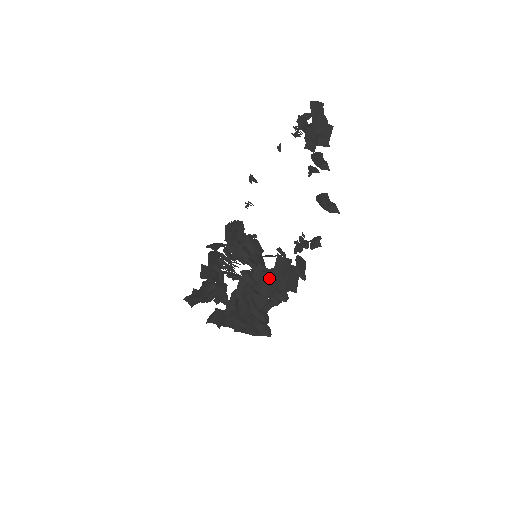
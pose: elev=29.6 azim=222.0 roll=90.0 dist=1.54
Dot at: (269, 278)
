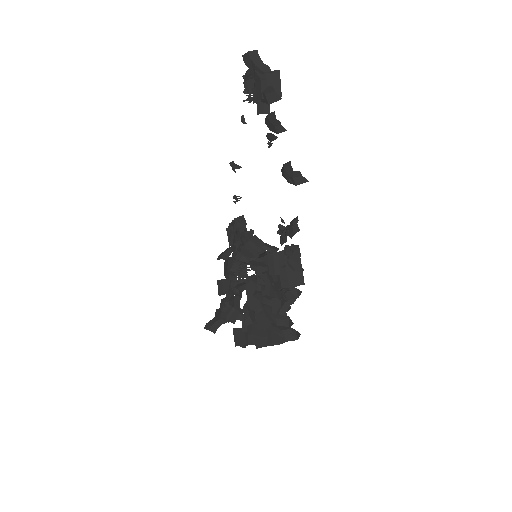
Dot at: (270, 280)
